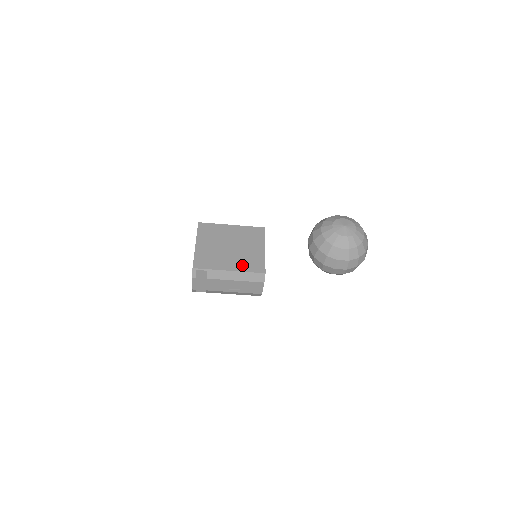
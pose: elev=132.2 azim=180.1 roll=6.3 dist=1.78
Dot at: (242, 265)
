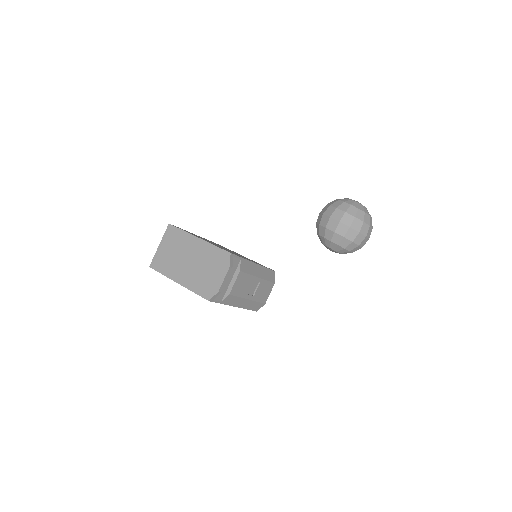
Dot at: occluded
